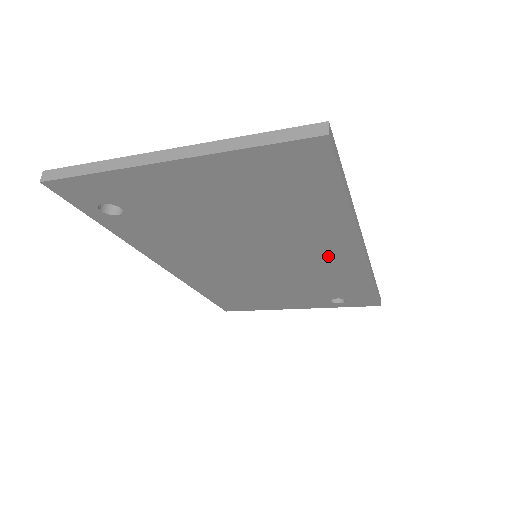
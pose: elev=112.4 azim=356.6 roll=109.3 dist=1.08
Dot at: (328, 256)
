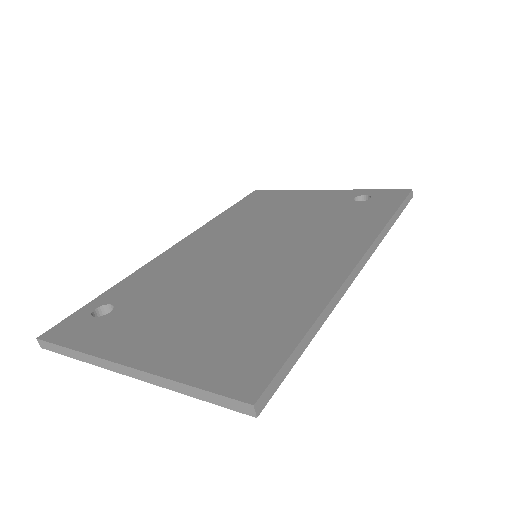
Dot at: occluded
